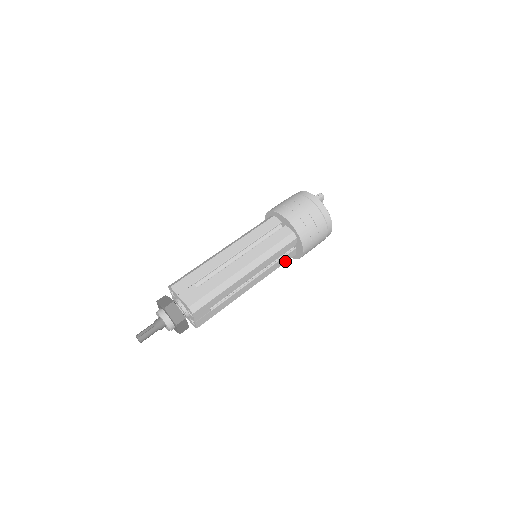
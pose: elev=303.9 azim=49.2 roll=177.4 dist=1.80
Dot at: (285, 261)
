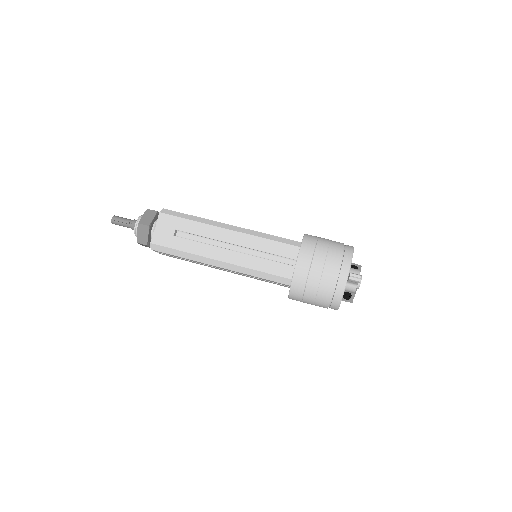
Dot at: occluded
